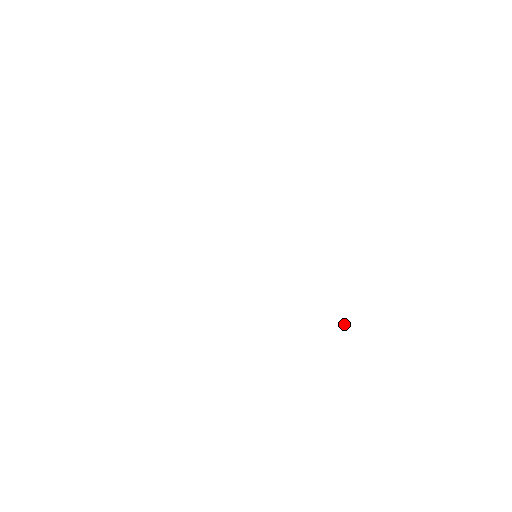
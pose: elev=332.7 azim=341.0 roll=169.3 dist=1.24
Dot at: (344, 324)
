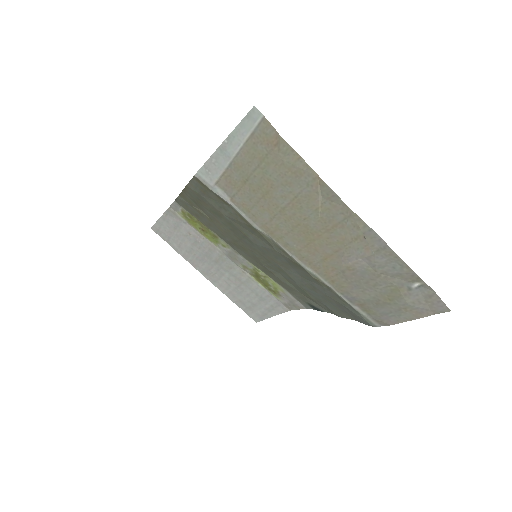
Dot at: (359, 258)
